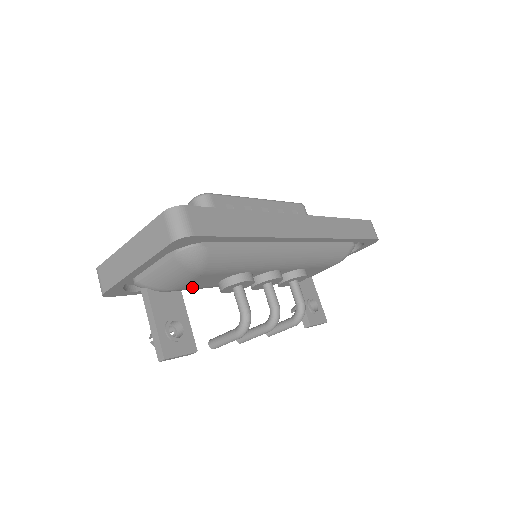
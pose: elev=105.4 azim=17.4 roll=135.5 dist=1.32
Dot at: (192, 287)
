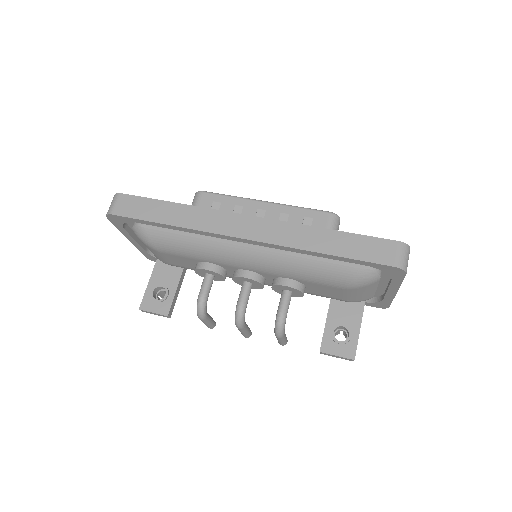
Dot at: (181, 266)
